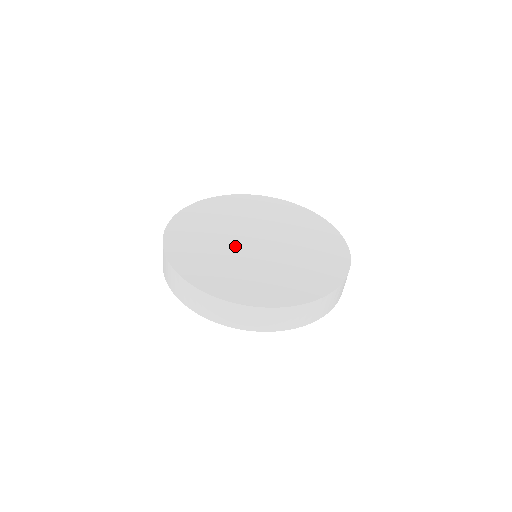
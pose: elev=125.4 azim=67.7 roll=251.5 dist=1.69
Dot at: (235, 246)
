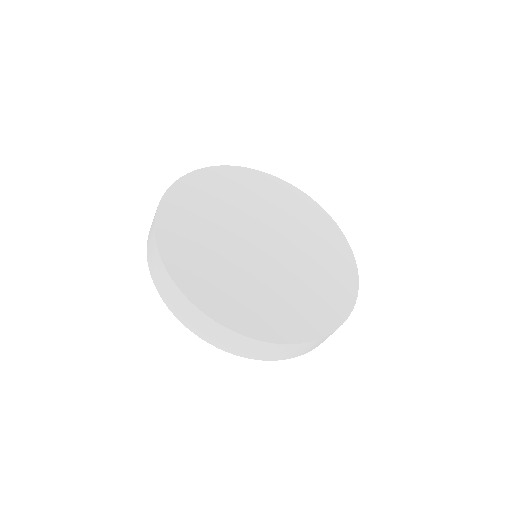
Dot at: (238, 230)
